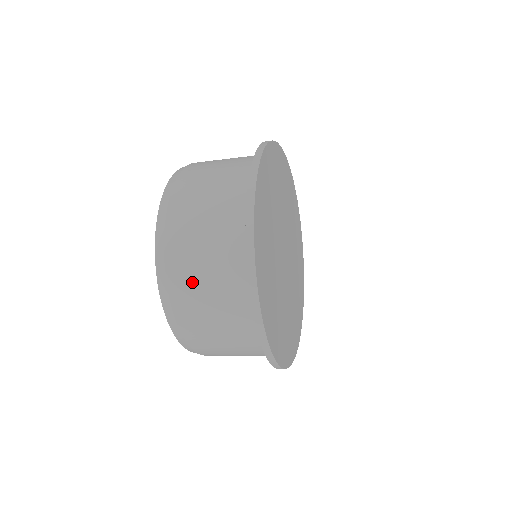
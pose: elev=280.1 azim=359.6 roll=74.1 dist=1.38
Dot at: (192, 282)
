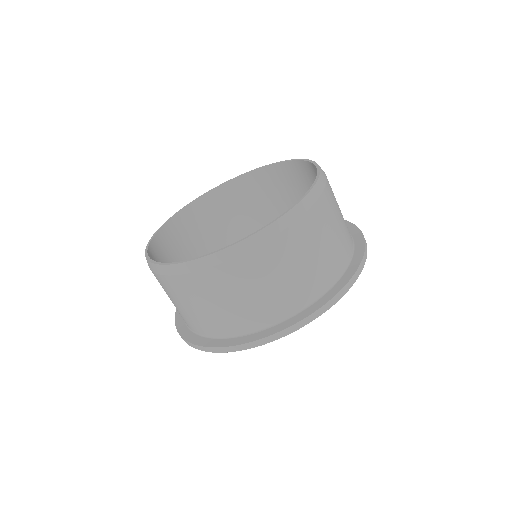
Dot at: (252, 278)
